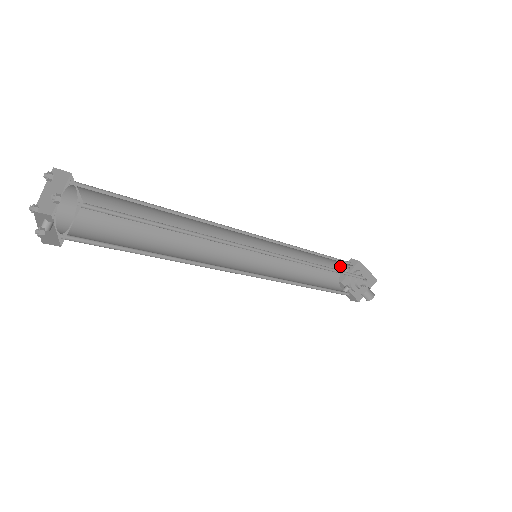
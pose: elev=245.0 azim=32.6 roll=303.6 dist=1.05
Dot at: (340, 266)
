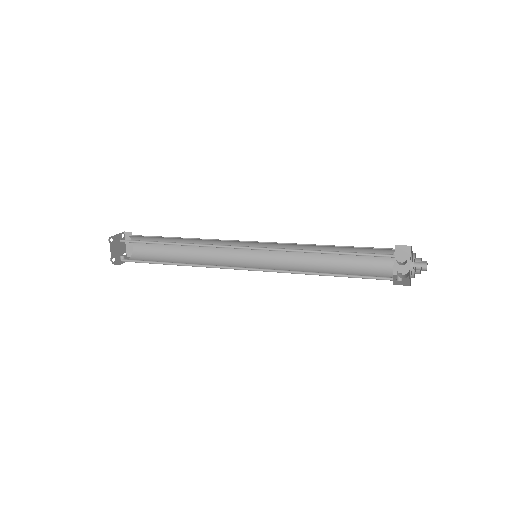
Dot at: occluded
